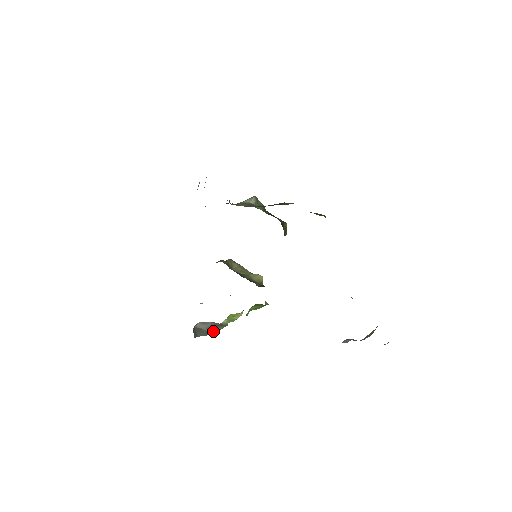
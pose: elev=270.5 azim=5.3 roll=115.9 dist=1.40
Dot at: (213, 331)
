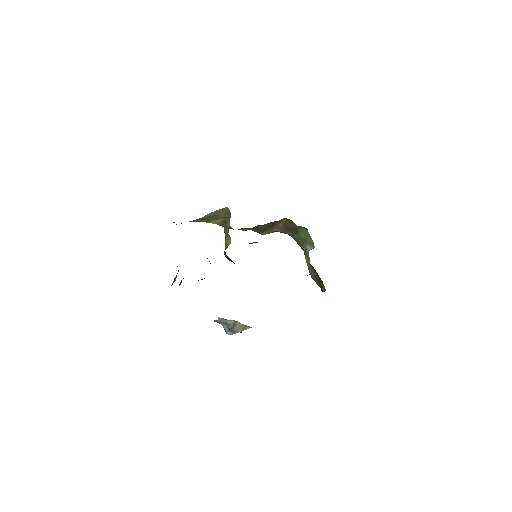
Dot at: occluded
